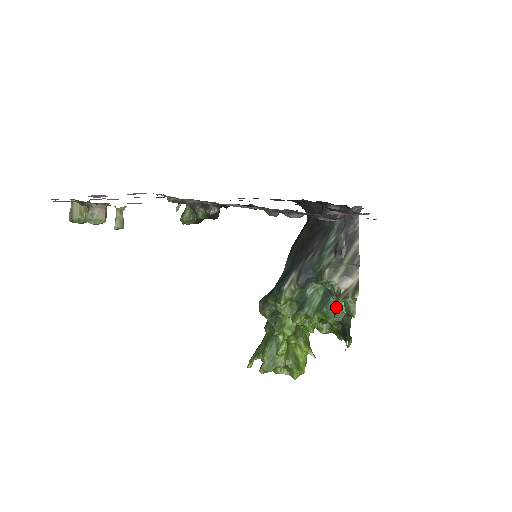
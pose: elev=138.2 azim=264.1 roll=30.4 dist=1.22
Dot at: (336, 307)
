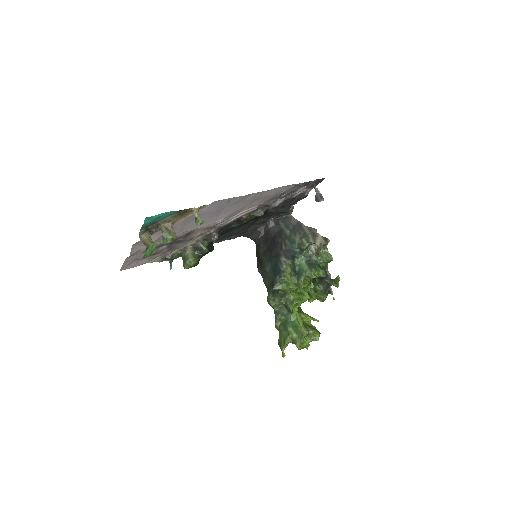
Dot at: (319, 262)
